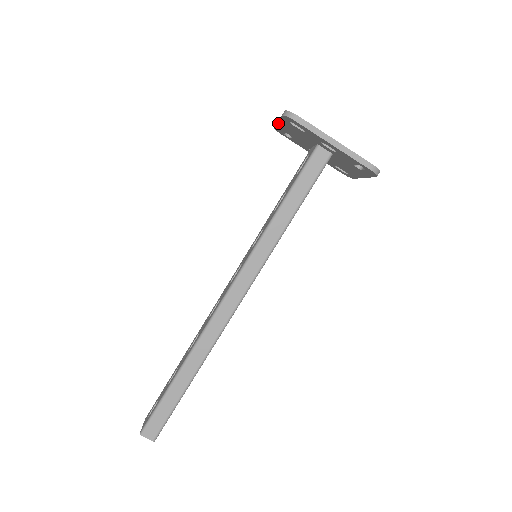
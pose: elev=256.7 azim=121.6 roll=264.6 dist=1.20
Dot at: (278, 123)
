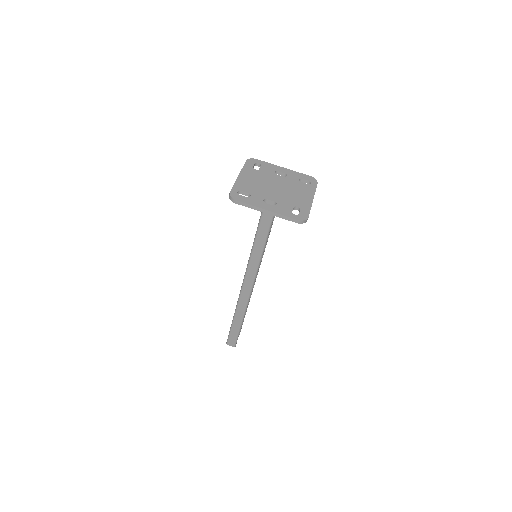
Dot at: occluded
